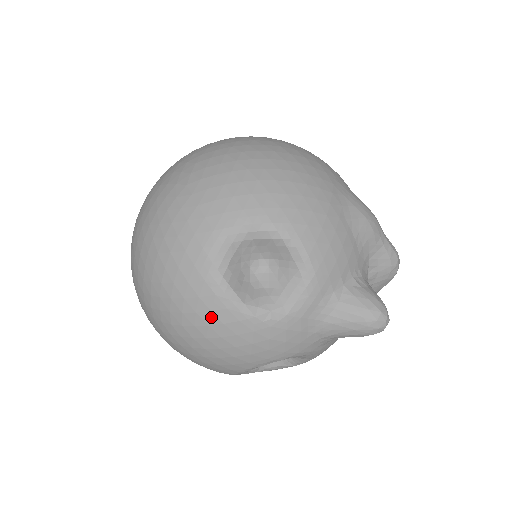
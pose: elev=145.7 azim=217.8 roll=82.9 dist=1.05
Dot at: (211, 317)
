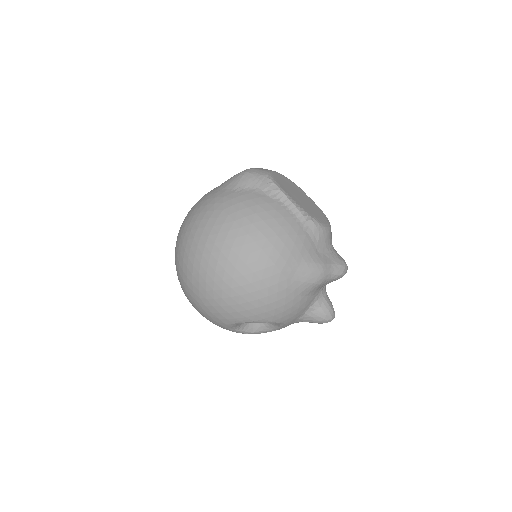
Dot at: occluded
